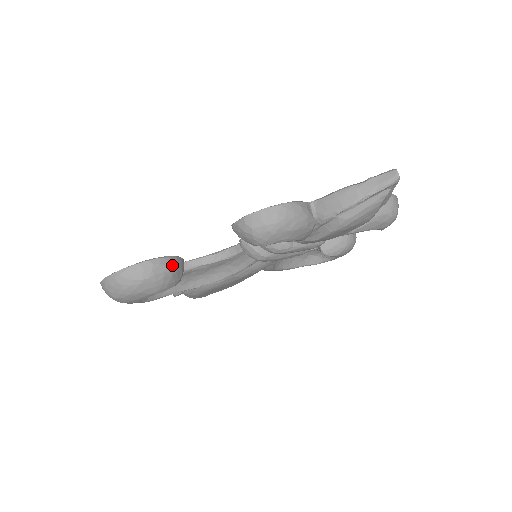
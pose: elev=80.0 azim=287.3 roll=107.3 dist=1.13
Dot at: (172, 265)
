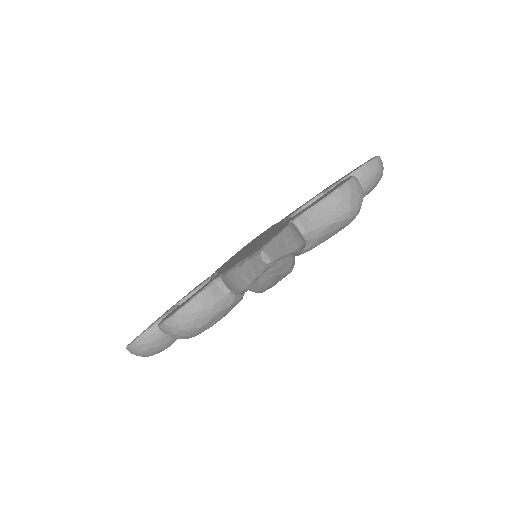
Dot at: occluded
